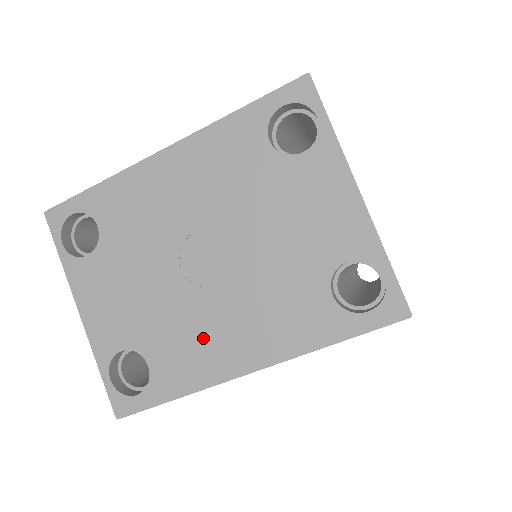
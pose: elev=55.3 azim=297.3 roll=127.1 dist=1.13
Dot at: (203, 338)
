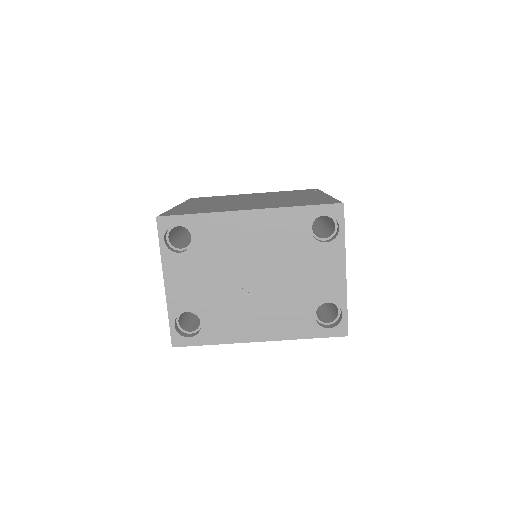
Dot at: (239, 318)
